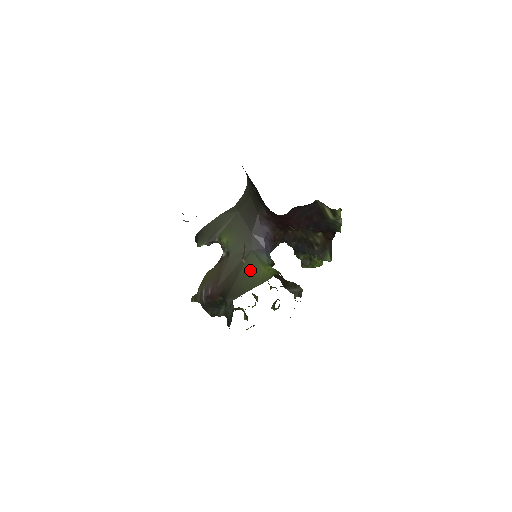
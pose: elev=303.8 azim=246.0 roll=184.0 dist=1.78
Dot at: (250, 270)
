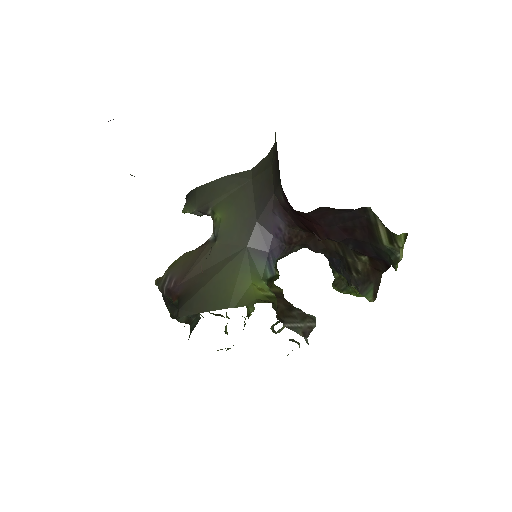
Dot at: (230, 278)
